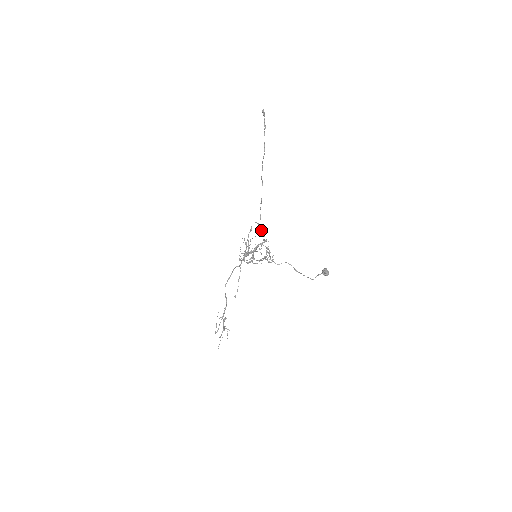
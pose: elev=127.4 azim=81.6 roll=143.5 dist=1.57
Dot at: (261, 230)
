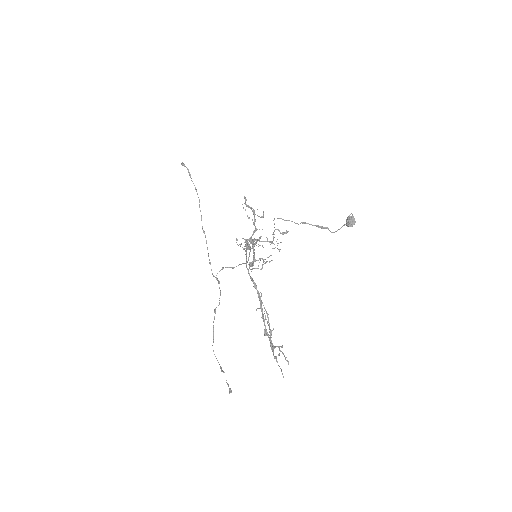
Dot at: (233, 267)
